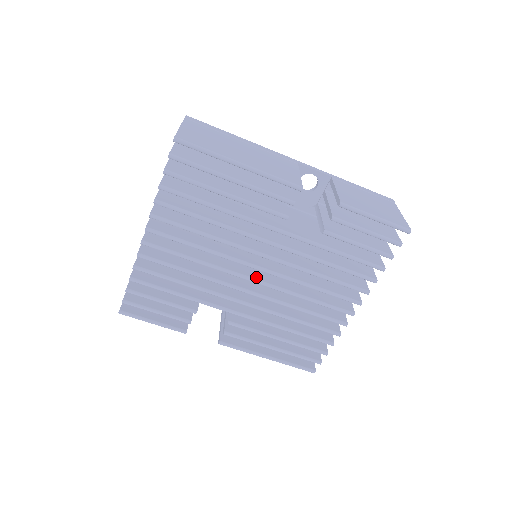
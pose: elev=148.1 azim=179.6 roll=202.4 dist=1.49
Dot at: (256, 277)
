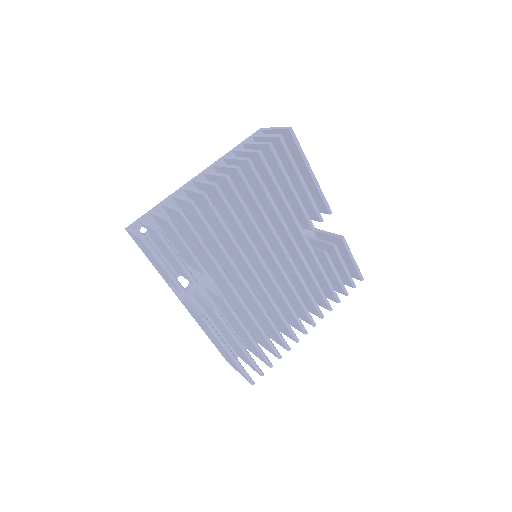
Dot at: (267, 266)
